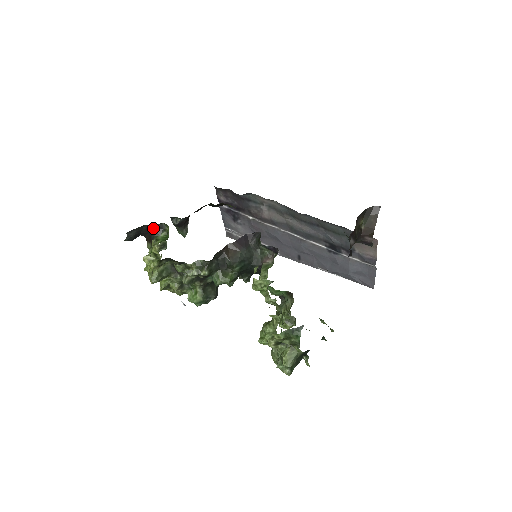
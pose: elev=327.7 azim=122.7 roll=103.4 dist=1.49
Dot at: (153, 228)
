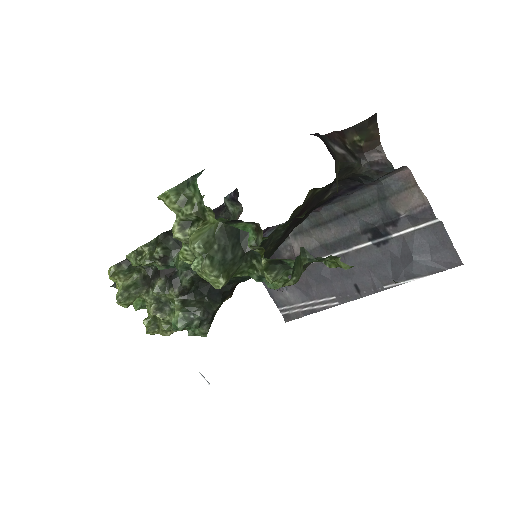
Dot at: occluded
